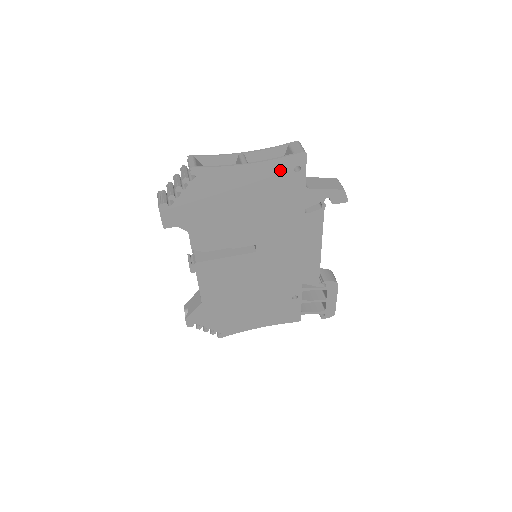
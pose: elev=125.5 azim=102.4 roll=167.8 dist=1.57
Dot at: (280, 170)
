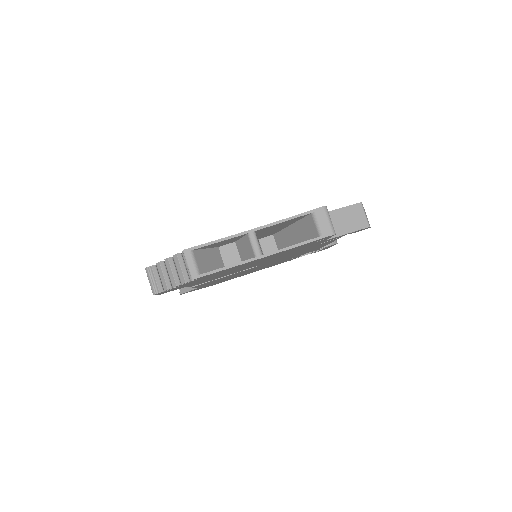
Dot at: (300, 246)
